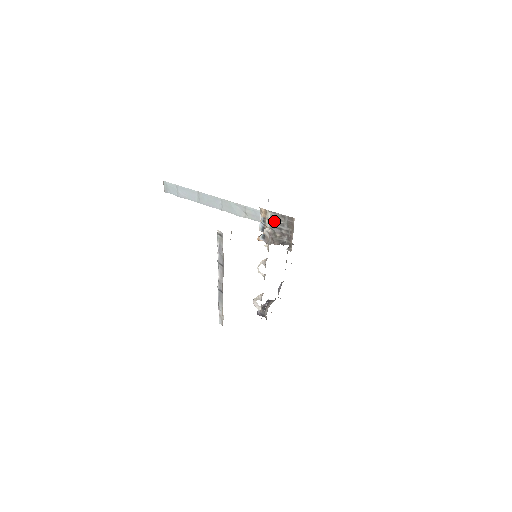
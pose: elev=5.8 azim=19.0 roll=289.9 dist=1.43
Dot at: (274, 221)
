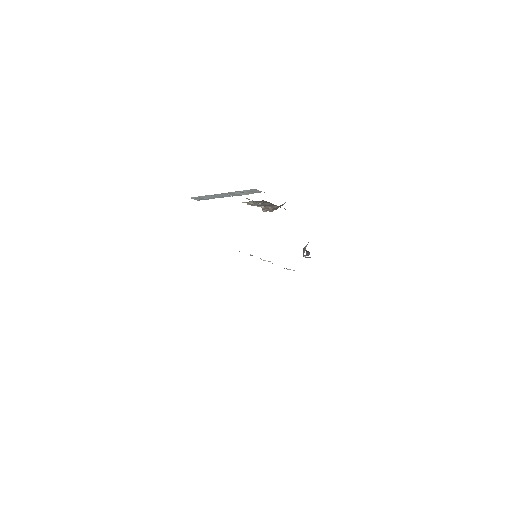
Dot at: (257, 204)
